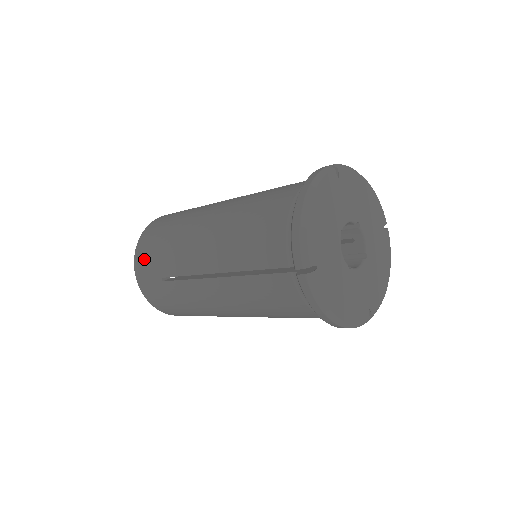
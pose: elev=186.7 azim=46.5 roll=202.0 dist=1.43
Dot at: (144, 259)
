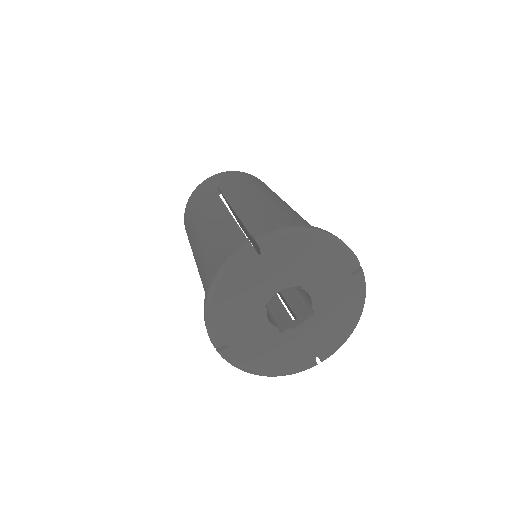
Dot at: (186, 231)
